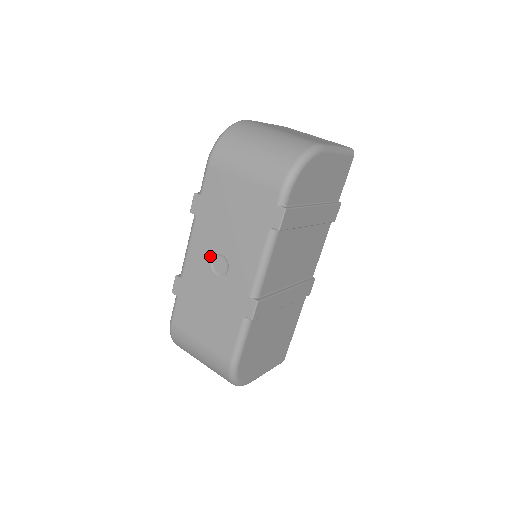
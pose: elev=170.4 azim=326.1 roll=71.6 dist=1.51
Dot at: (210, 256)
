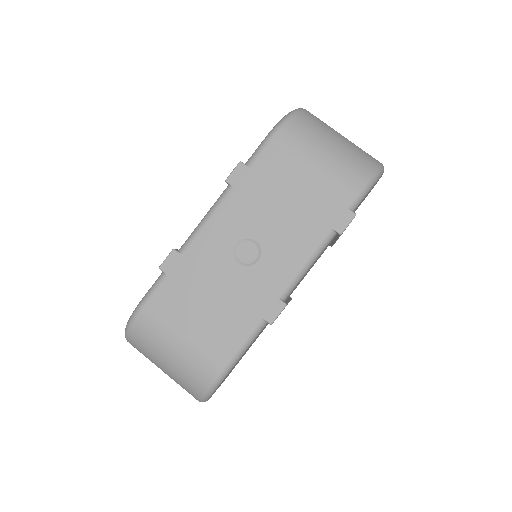
Dot at: (237, 238)
